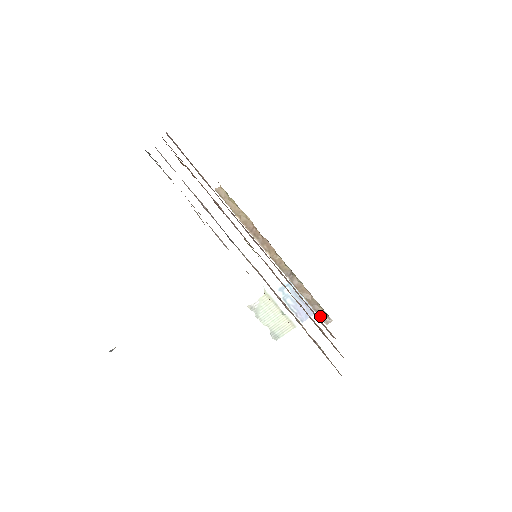
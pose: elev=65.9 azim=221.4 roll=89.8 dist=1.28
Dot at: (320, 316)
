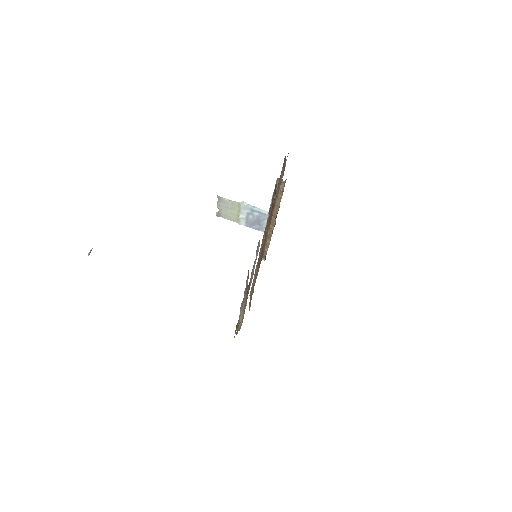
Dot at: occluded
